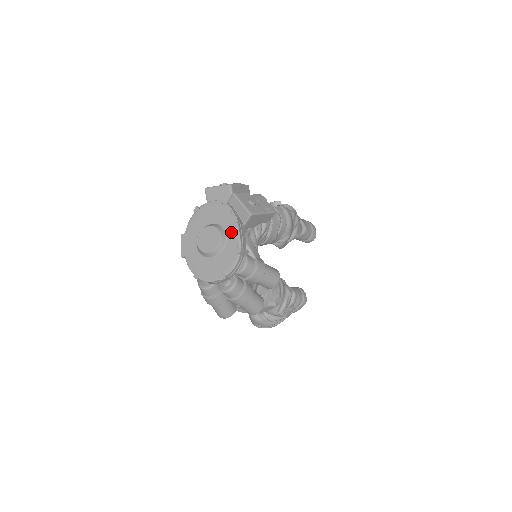
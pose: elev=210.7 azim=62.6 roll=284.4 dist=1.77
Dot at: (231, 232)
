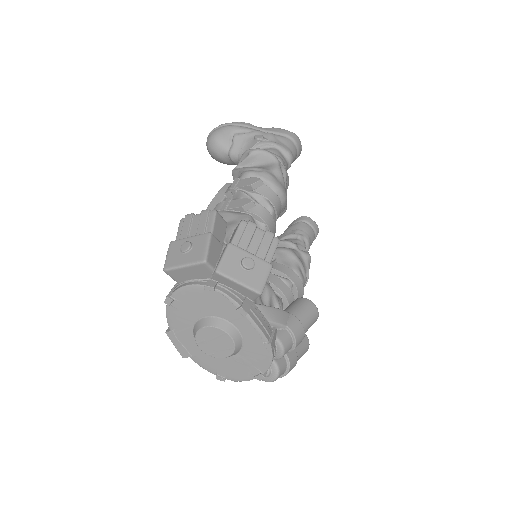
Dot at: (243, 325)
